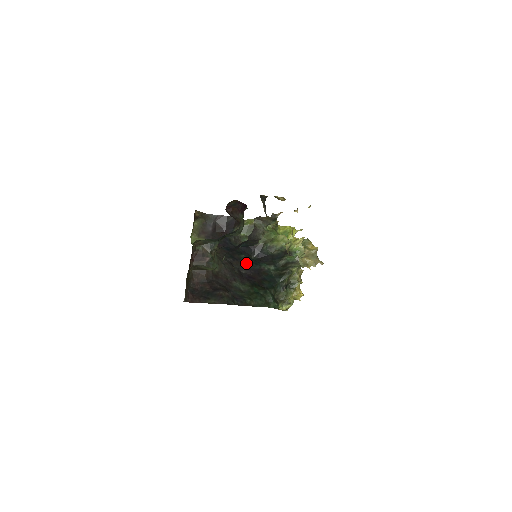
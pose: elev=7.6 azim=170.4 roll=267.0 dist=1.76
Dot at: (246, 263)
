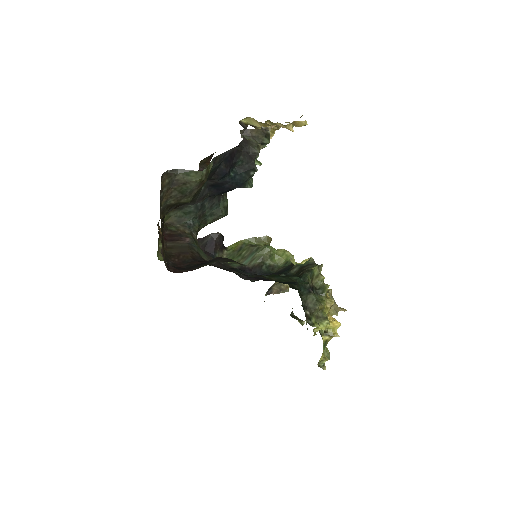
Dot at: (245, 272)
